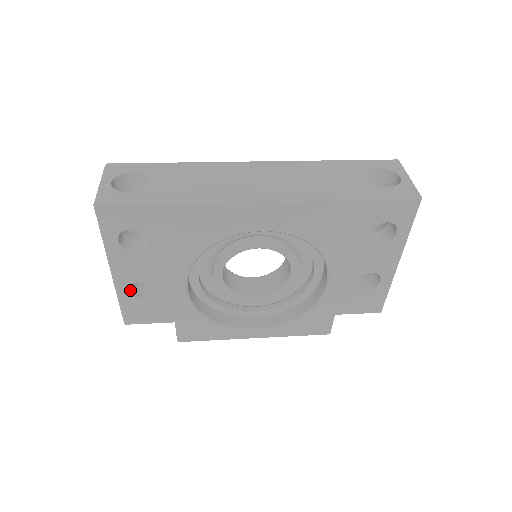
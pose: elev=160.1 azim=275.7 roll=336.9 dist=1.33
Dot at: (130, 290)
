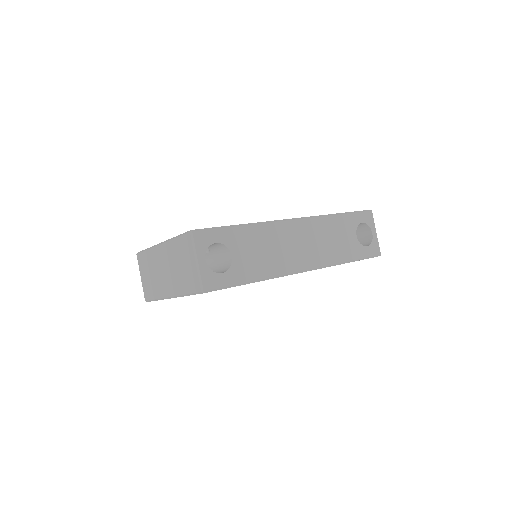
Dot at: occluded
